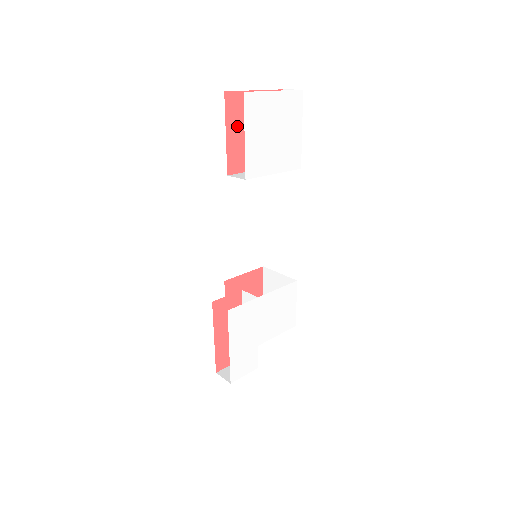
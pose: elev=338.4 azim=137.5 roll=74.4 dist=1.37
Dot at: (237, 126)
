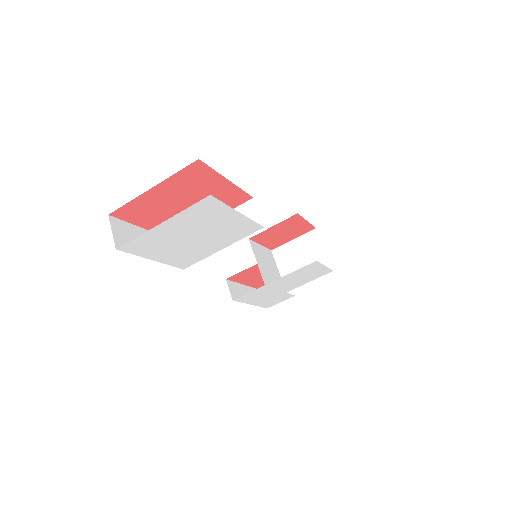
Dot at: (154, 217)
